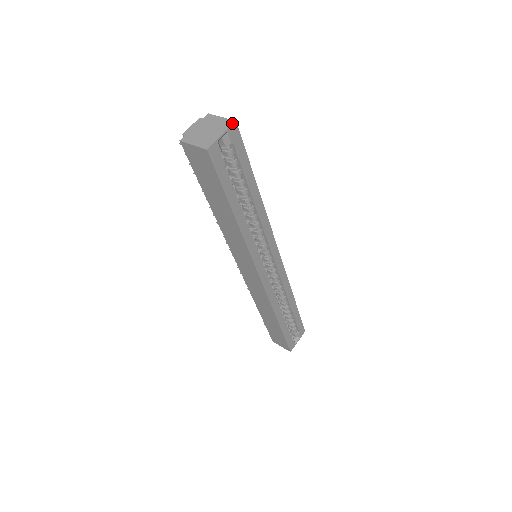
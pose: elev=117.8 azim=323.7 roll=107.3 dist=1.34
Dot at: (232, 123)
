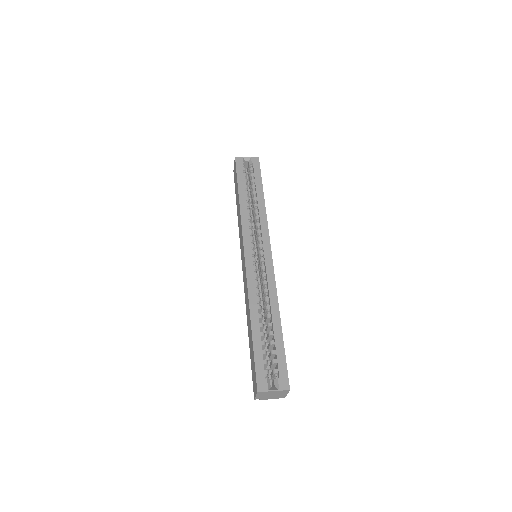
Dot at: (256, 157)
